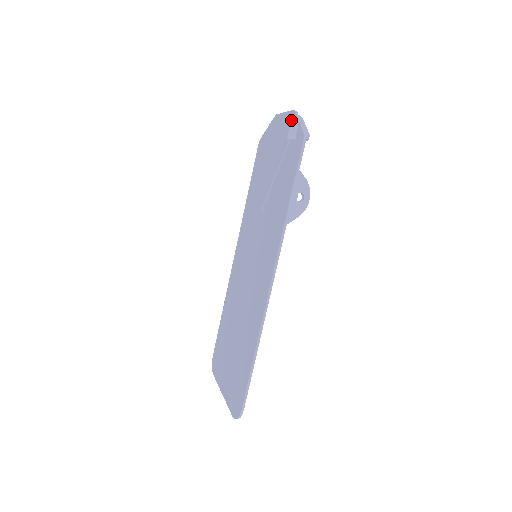
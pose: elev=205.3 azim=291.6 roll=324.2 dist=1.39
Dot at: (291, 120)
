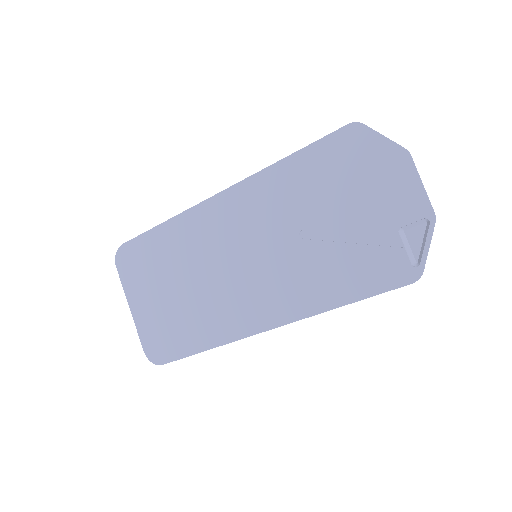
Dot at: (422, 219)
